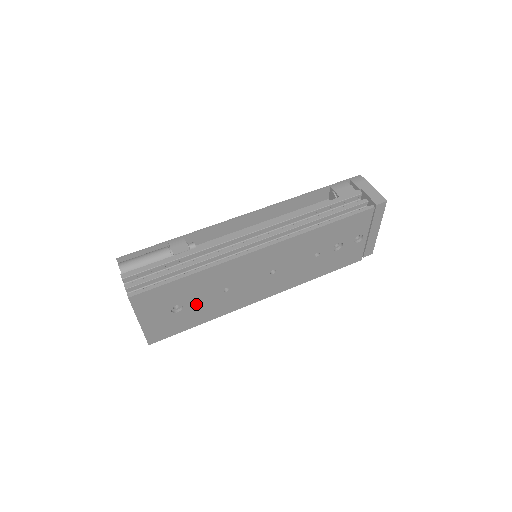
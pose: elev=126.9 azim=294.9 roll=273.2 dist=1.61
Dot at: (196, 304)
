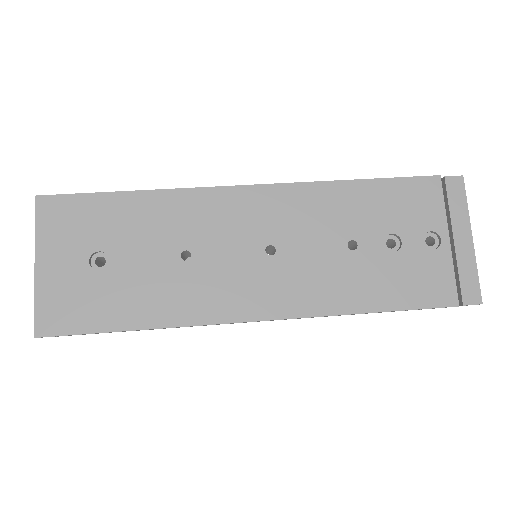
Dot at: (132, 267)
